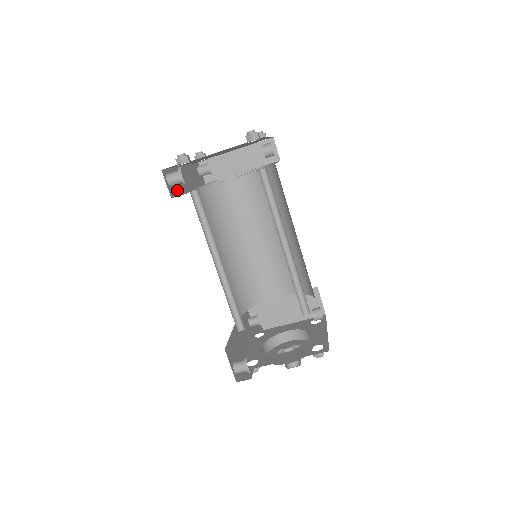
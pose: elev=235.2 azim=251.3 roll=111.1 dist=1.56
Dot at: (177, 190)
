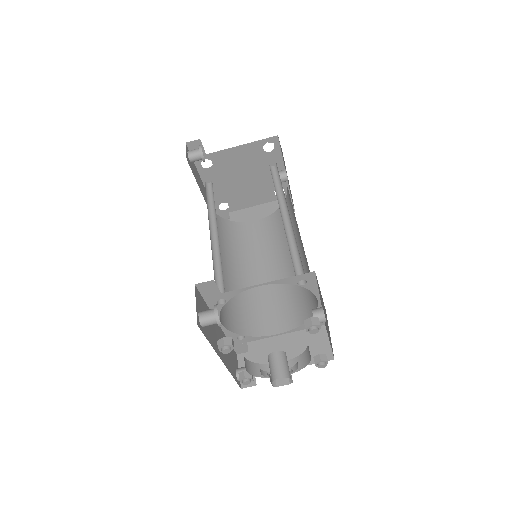
Dot at: (194, 174)
